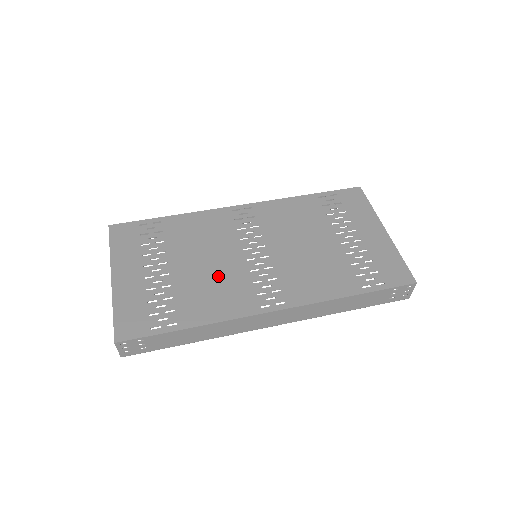
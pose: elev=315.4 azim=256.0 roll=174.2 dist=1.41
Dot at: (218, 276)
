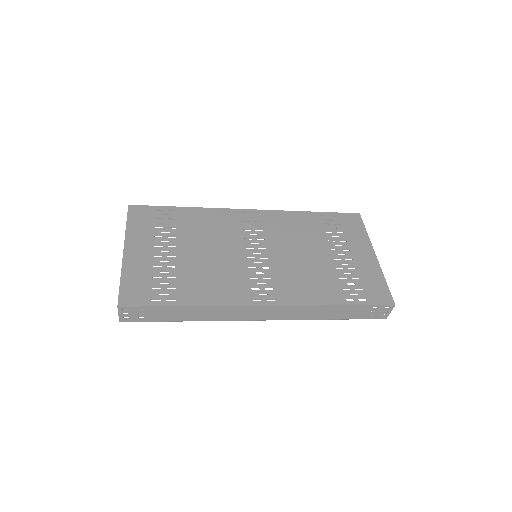
Dot at: (219, 267)
